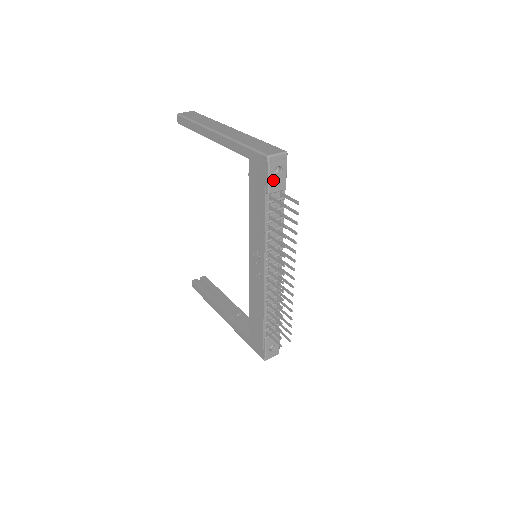
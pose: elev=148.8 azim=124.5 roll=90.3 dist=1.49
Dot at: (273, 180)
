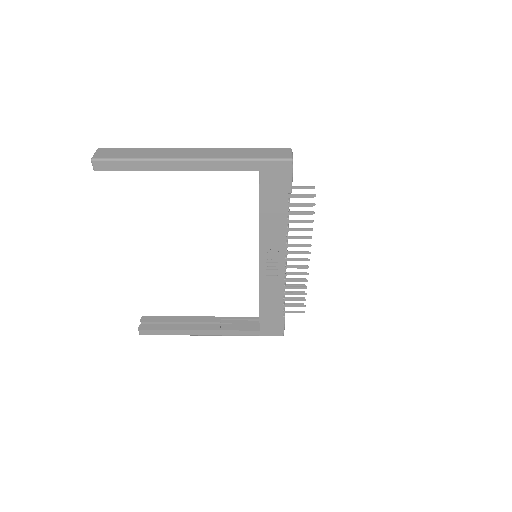
Dot at: (292, 179)
